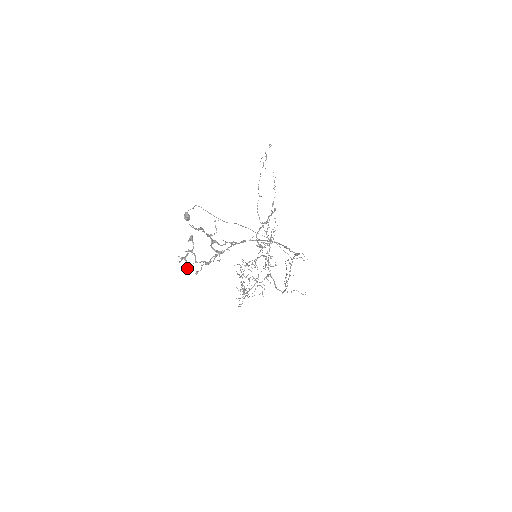
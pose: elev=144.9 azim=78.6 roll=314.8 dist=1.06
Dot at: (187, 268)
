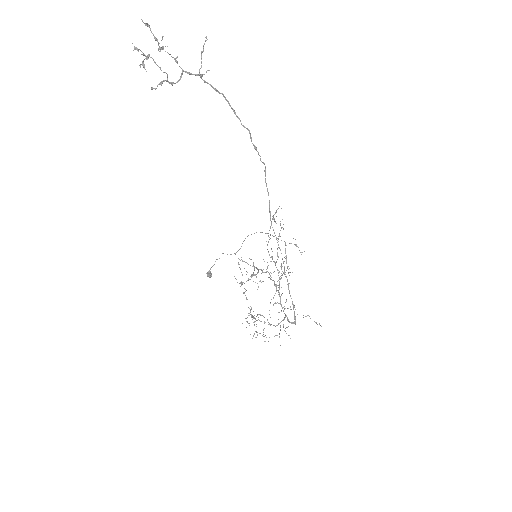
Dot at: occluded
